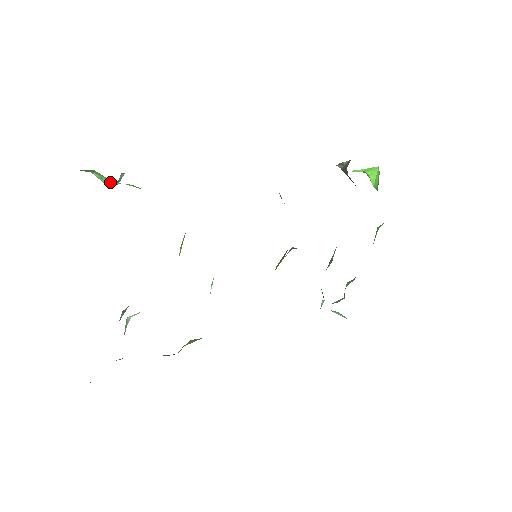
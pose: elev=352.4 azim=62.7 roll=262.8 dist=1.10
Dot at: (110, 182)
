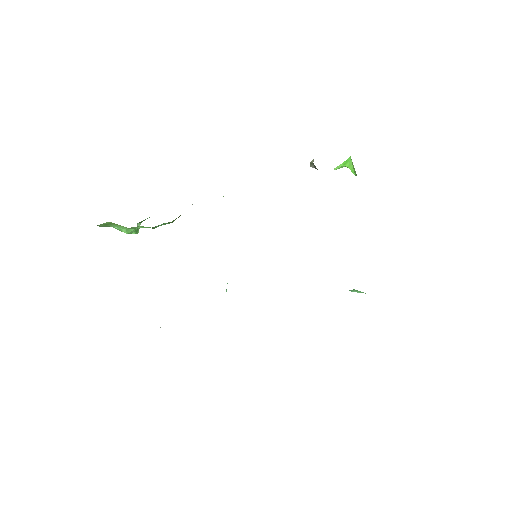
Dot at: (127, 230)
